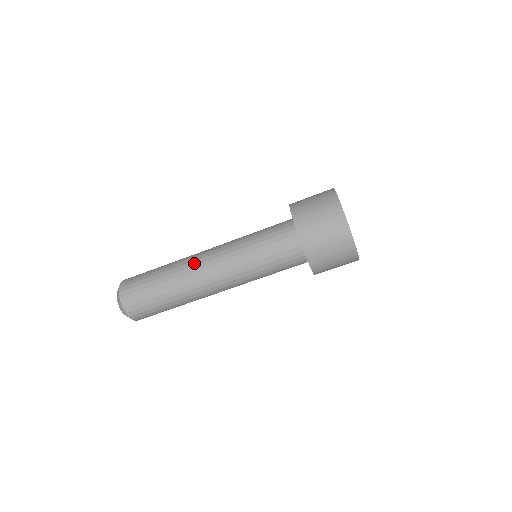
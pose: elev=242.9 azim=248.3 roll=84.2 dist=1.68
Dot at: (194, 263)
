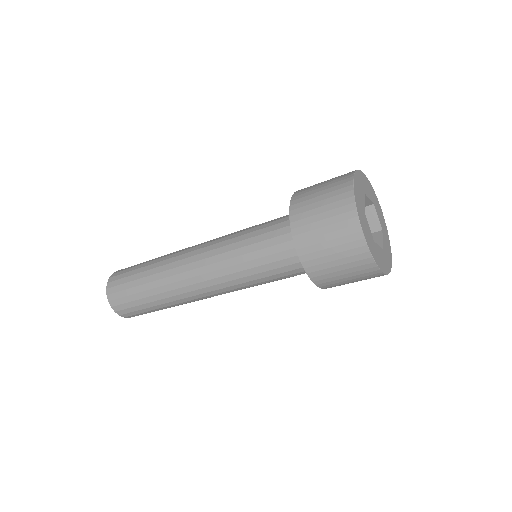
Dot at: (180, 263)
